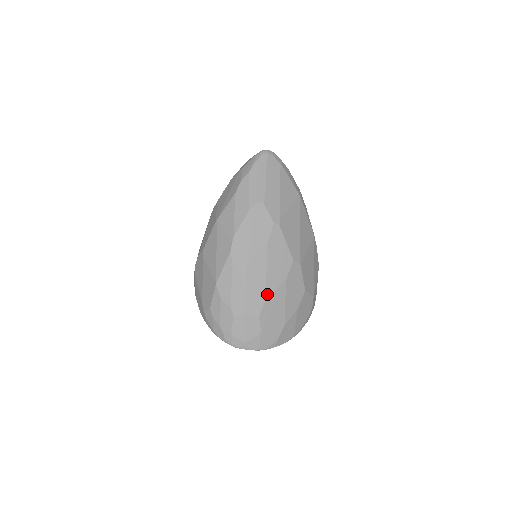
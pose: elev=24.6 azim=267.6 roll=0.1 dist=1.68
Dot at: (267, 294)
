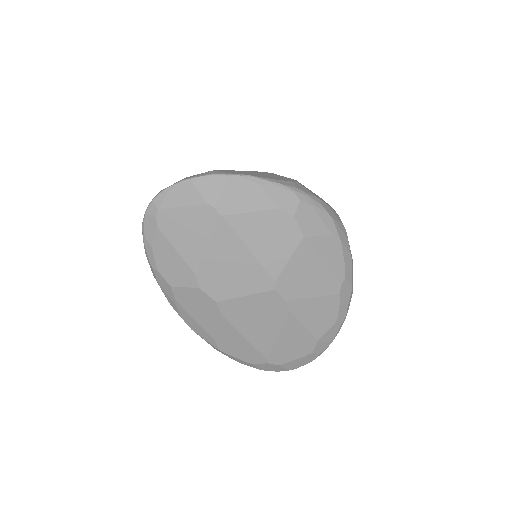
Dot at: occluded
